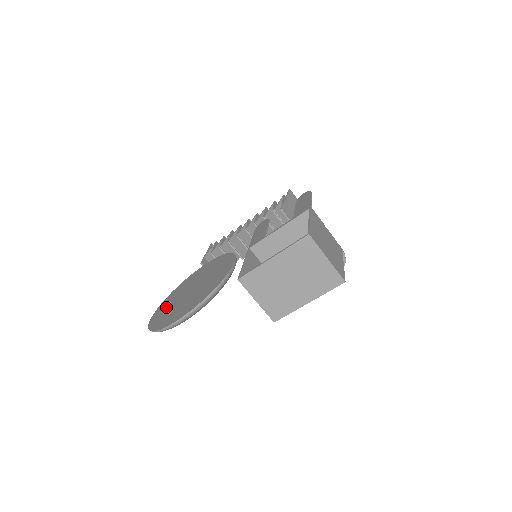
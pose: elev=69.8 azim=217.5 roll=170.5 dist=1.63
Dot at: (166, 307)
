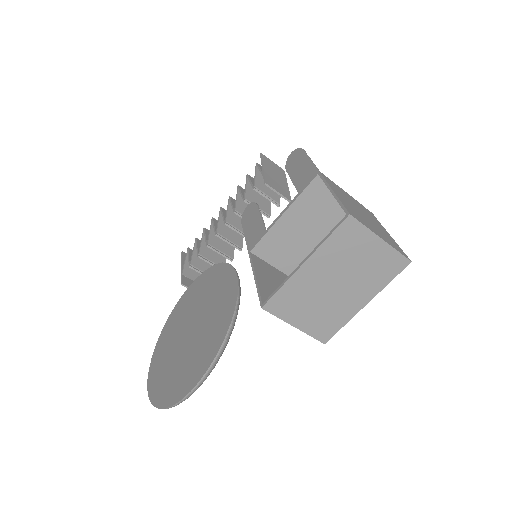
Dot at: (162, 363)
